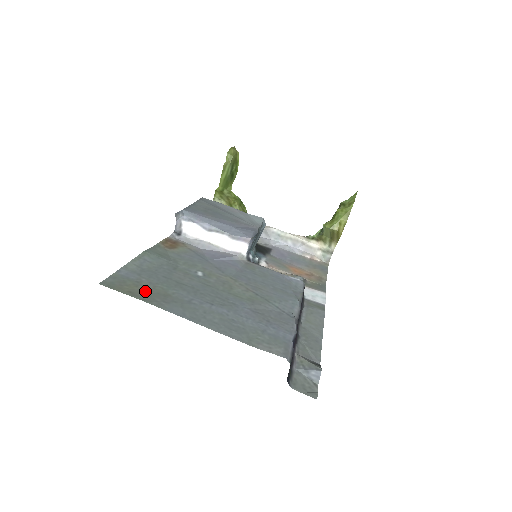
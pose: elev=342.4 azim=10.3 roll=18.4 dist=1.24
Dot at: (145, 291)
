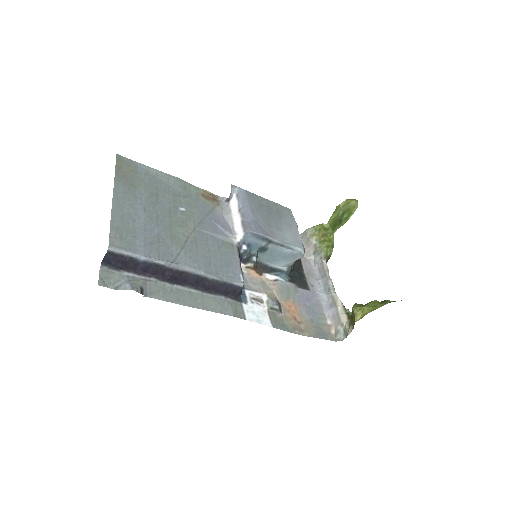
Dot at: (128, 175)
